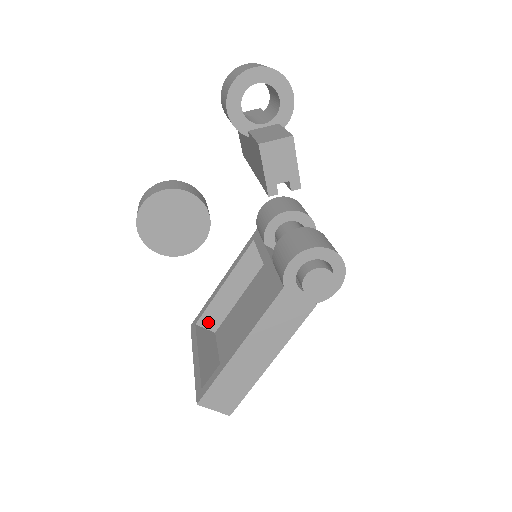
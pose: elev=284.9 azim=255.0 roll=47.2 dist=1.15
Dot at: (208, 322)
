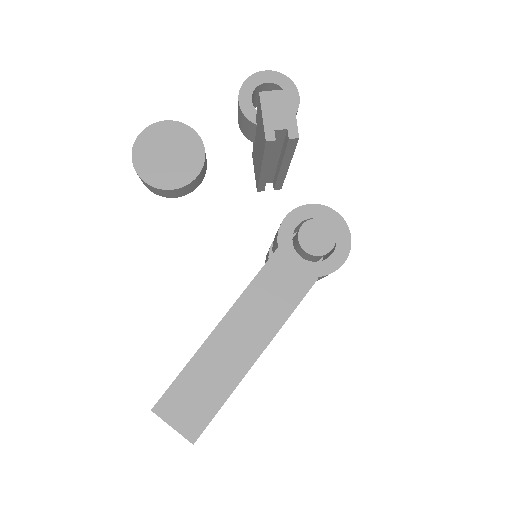
Dot at: occluded
